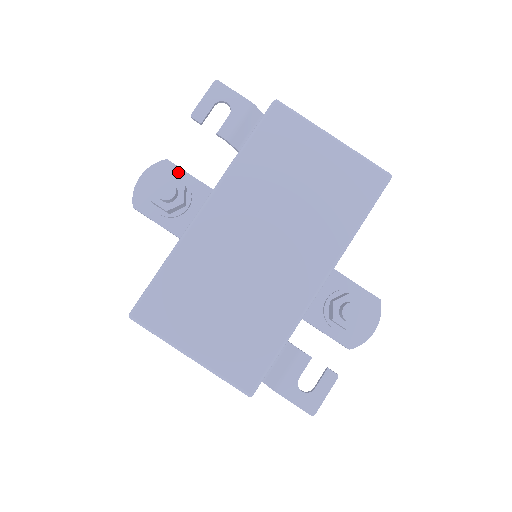
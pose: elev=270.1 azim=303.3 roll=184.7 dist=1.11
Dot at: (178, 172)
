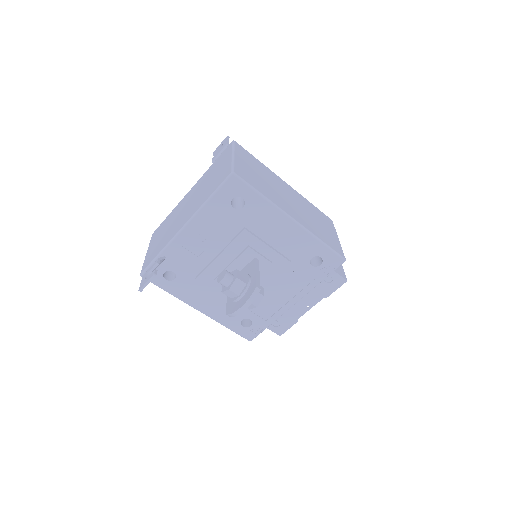
Dot at: occluded
